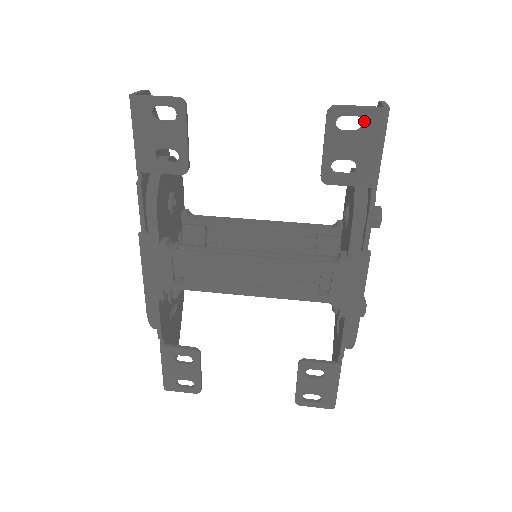
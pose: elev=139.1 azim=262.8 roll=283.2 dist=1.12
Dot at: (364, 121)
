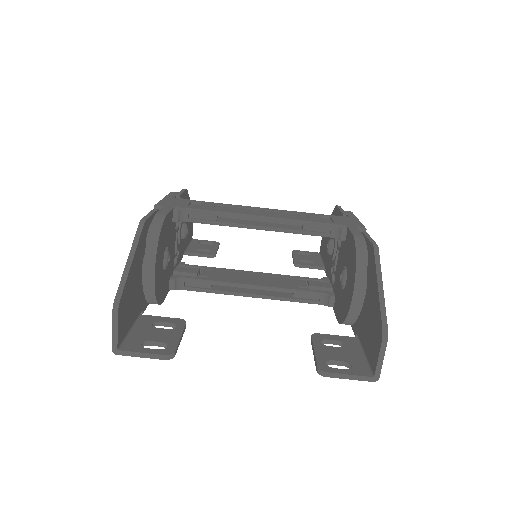
Dot at: (352, 372)
